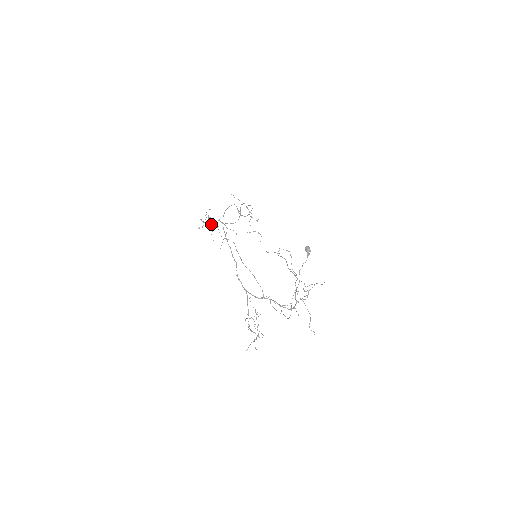
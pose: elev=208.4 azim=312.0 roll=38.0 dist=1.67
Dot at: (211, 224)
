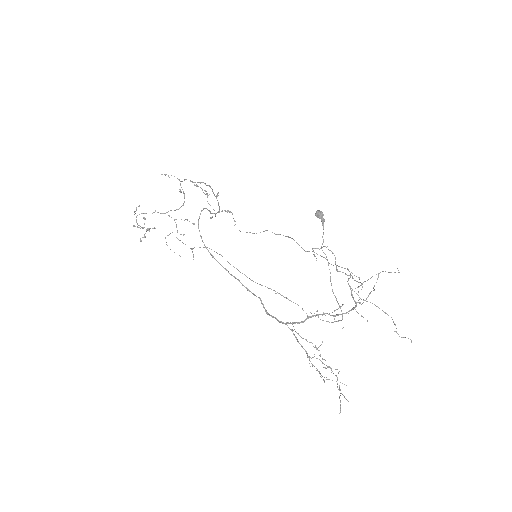
Dot at: occluded
